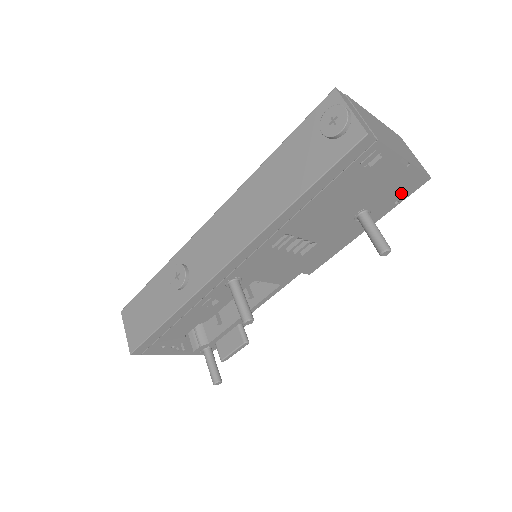
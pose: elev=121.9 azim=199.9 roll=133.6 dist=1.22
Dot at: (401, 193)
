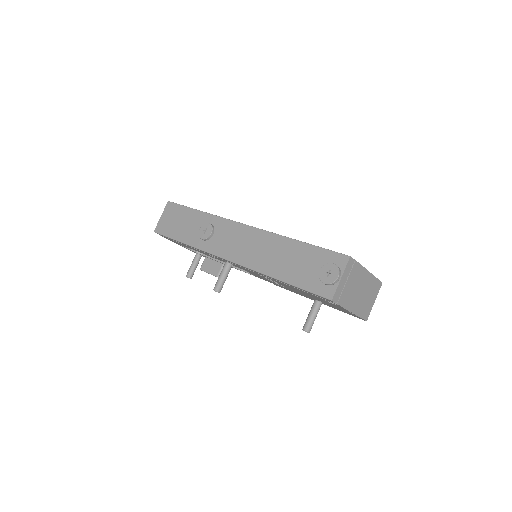
Dot at: occluded
